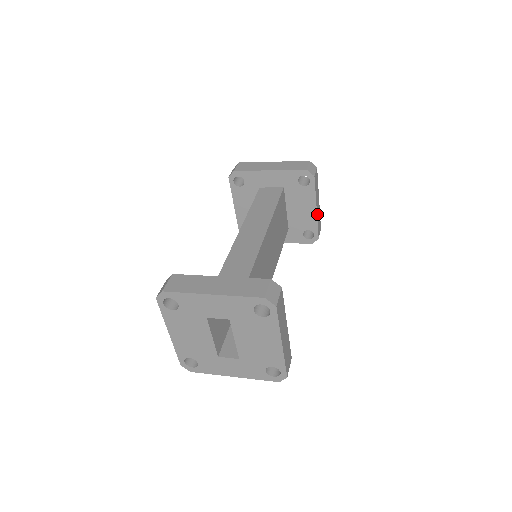
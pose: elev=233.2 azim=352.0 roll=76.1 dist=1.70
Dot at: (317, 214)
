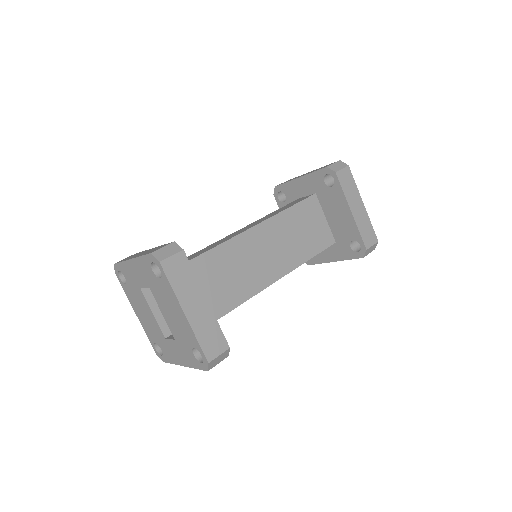
Dot at: (356, 219)
